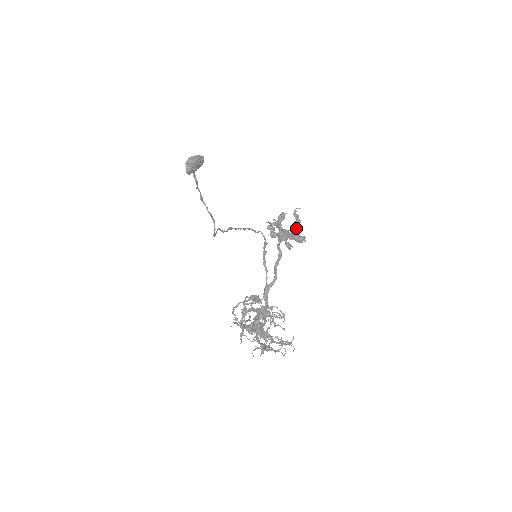
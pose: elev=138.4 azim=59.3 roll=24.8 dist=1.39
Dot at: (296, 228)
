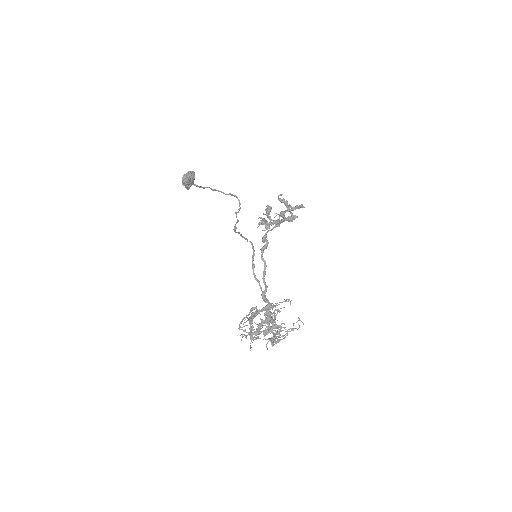
Dot at: (287, 208)
